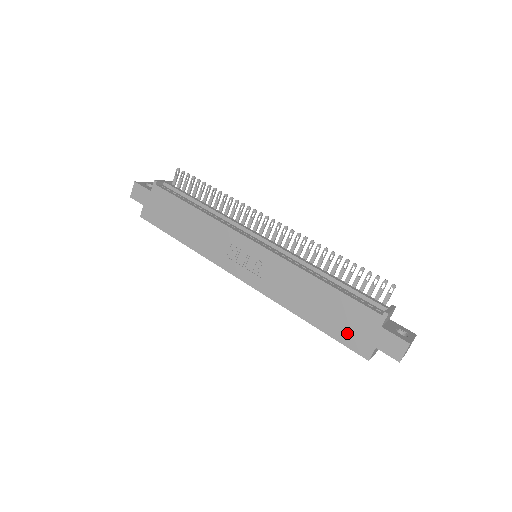
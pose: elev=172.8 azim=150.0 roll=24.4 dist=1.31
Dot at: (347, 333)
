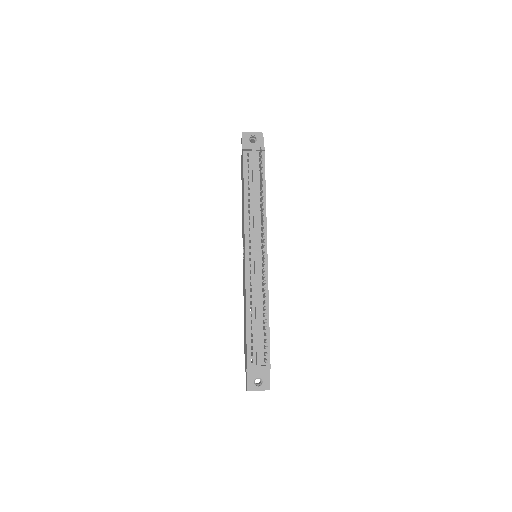
Dot at: occluded
